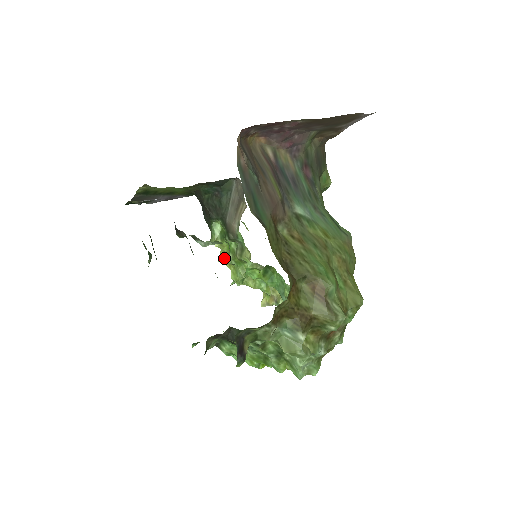
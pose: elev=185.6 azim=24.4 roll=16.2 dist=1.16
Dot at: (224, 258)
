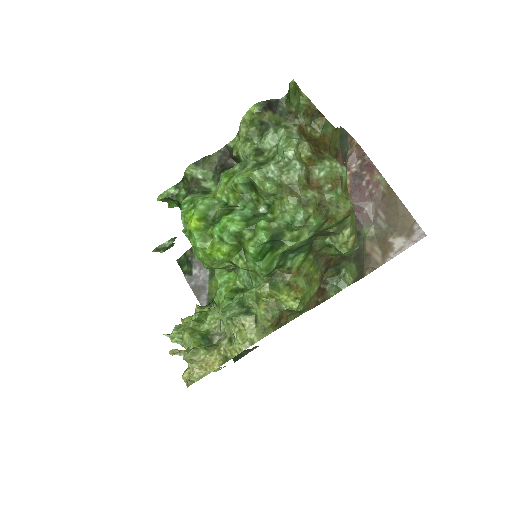
Dot at: occluded
